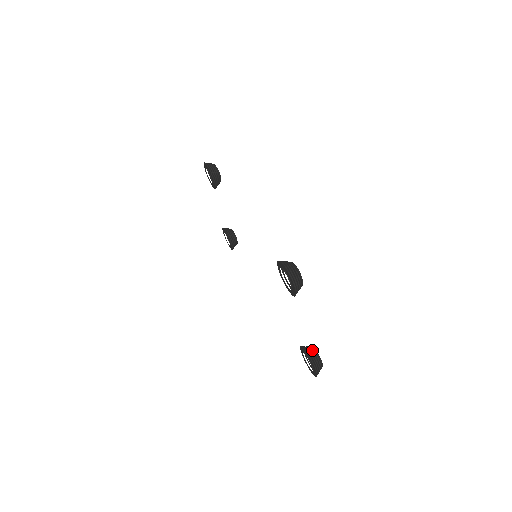
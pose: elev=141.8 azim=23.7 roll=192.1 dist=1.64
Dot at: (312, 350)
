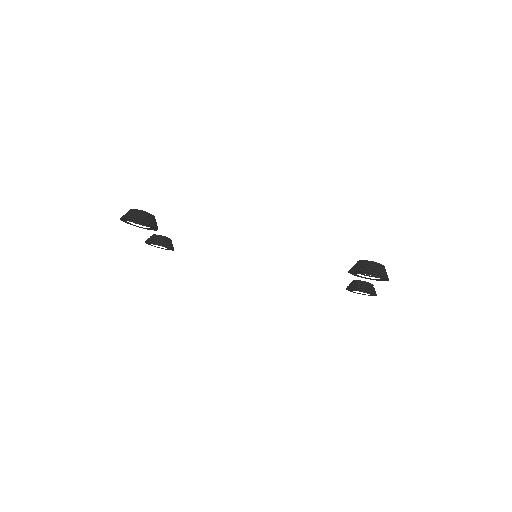
Dot at: (363, 285)
